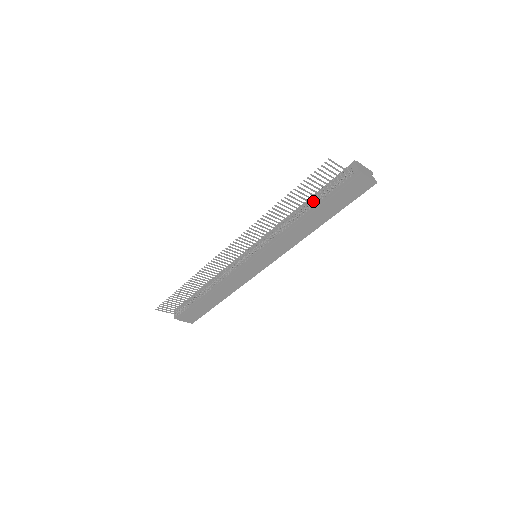
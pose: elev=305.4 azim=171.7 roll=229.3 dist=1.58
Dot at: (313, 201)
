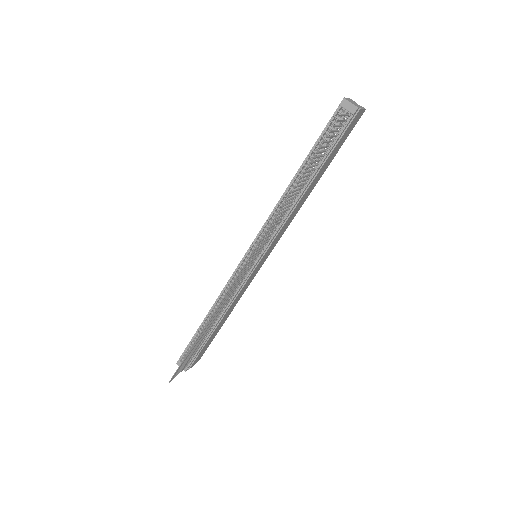
Dot at: occluded
